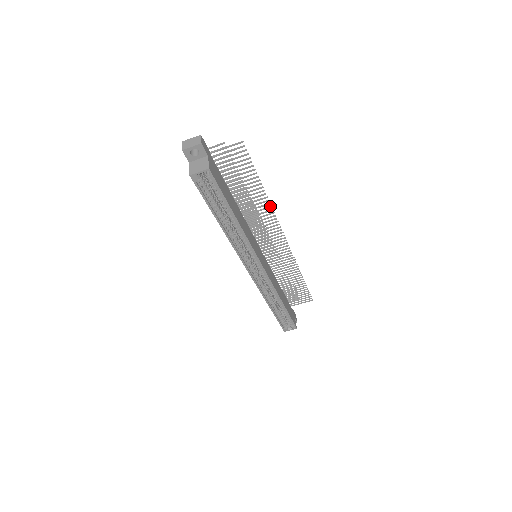
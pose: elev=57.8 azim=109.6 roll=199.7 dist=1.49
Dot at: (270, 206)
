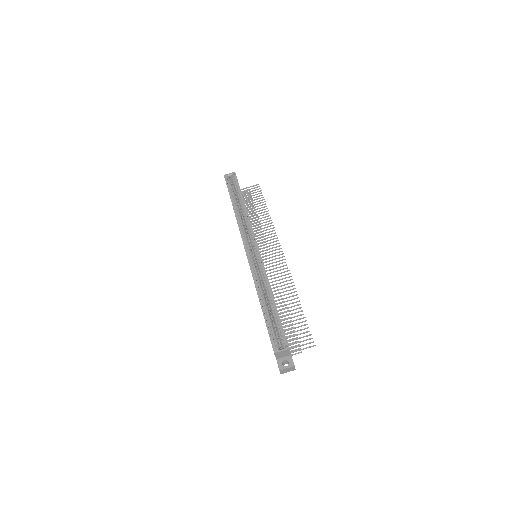
Dot at: (272, 225)
